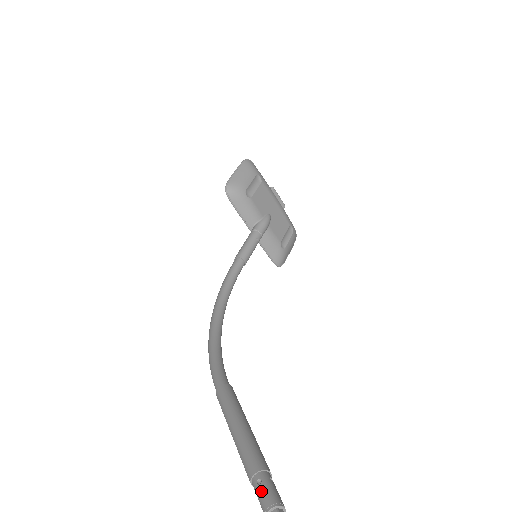
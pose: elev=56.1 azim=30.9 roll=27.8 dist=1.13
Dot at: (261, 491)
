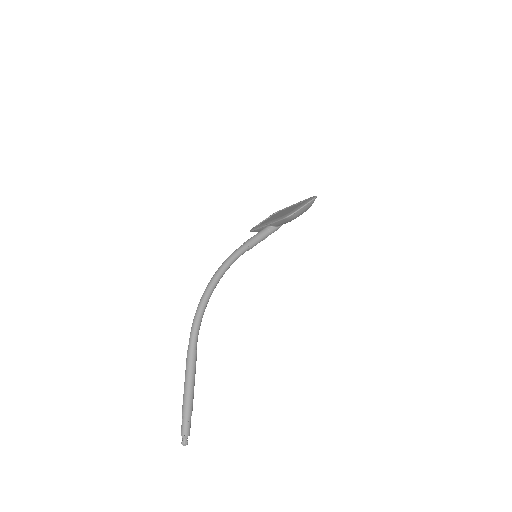
Dot at: (187, 426)
